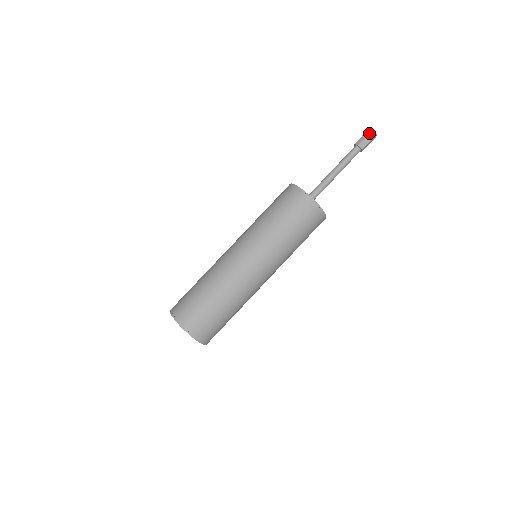
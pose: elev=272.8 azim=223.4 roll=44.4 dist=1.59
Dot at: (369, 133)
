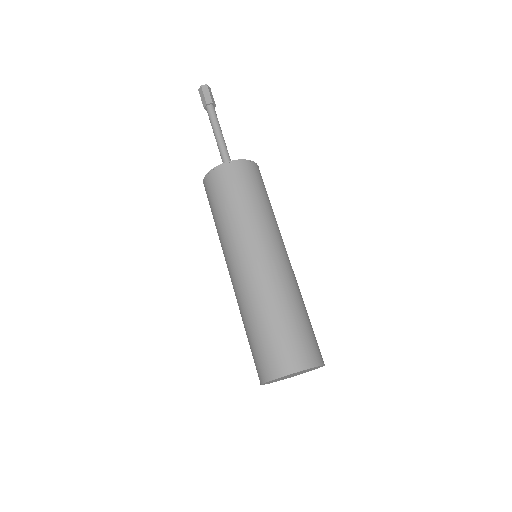
Dot at: (207, 88)
